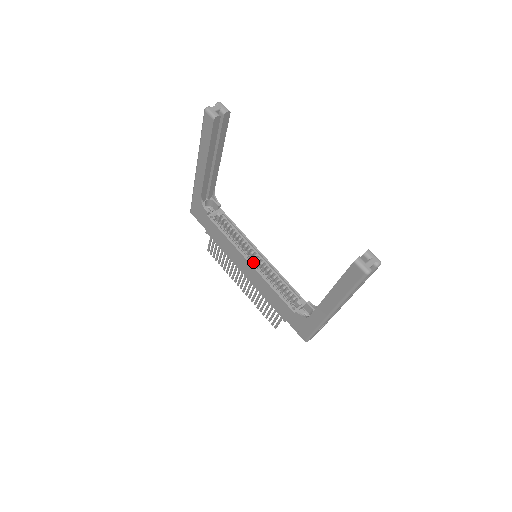
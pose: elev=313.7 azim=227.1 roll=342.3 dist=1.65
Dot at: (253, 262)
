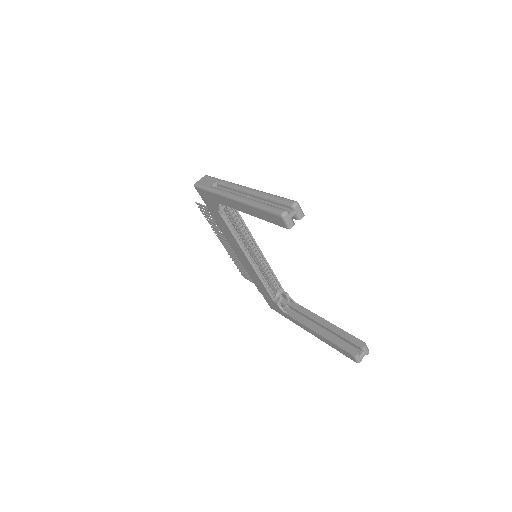
Dot at: (251, 257)
